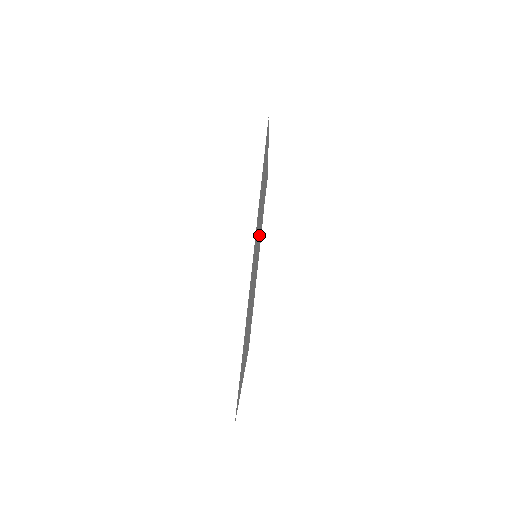
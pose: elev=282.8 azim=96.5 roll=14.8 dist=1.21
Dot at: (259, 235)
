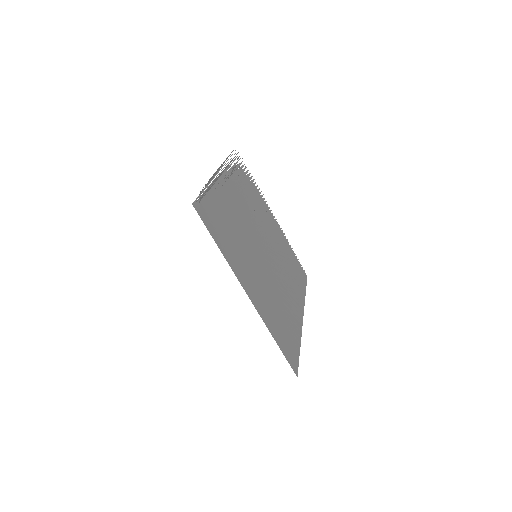
Dot at: (254, 226)
